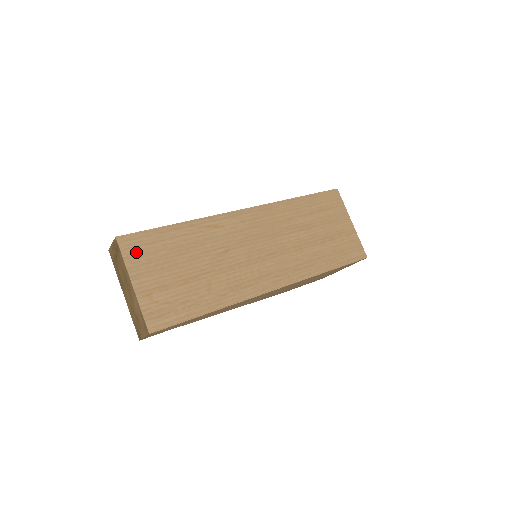
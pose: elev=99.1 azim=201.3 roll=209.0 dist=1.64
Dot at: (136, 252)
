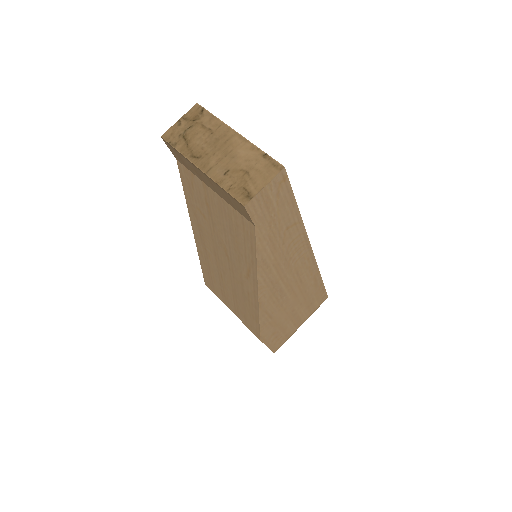
Dot at: occluded
